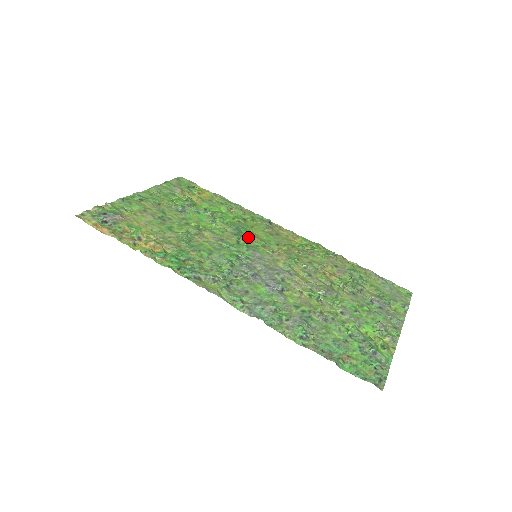
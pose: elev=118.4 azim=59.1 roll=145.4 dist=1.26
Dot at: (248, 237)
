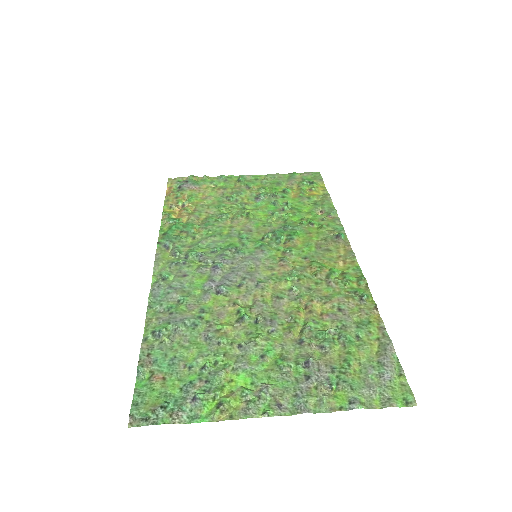
Dot at: (279, 238)
